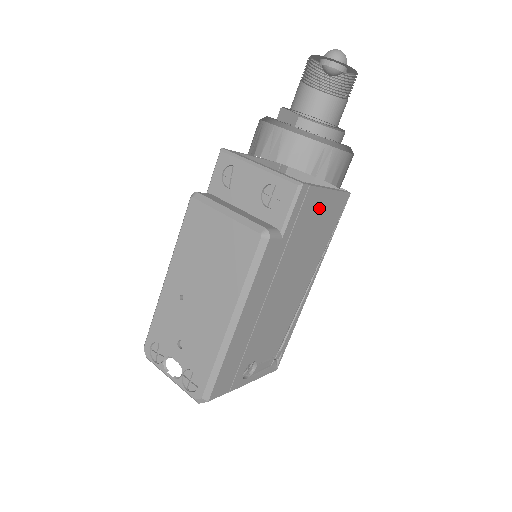
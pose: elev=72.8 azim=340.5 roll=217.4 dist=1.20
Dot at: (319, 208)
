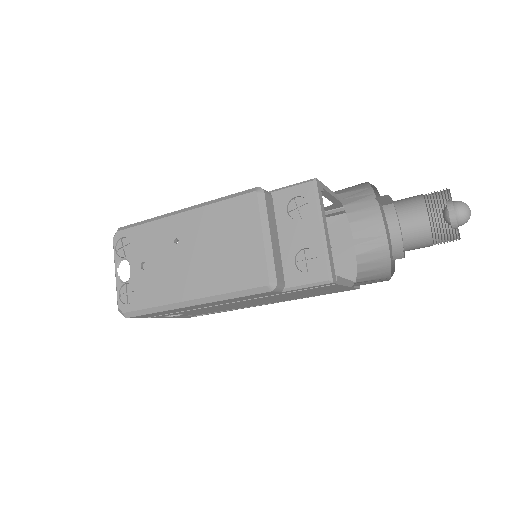
Dot at: (327, 289)
